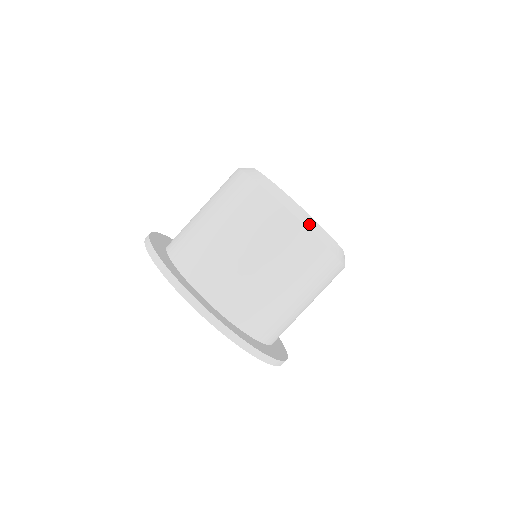
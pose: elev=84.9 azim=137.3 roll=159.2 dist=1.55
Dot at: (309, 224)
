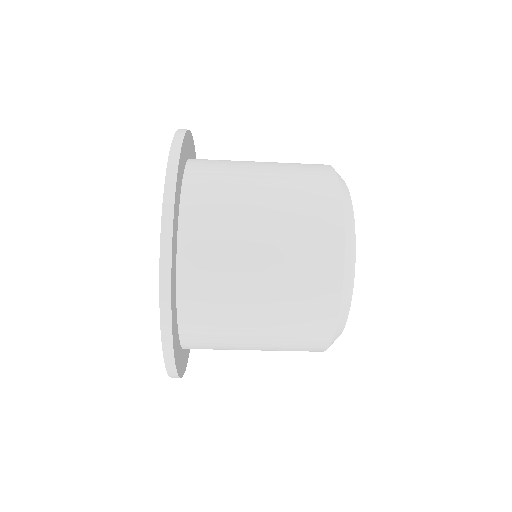
Dot at: occluded
